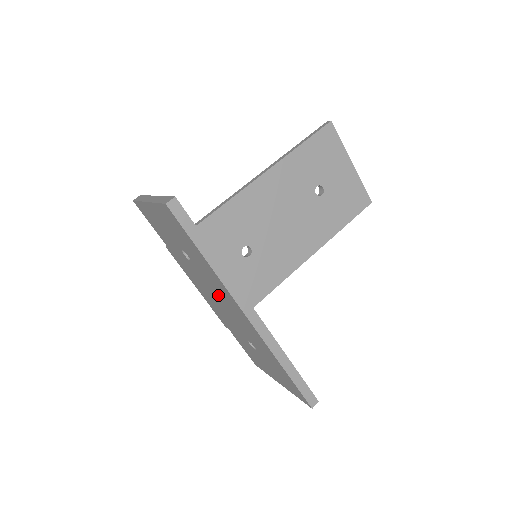
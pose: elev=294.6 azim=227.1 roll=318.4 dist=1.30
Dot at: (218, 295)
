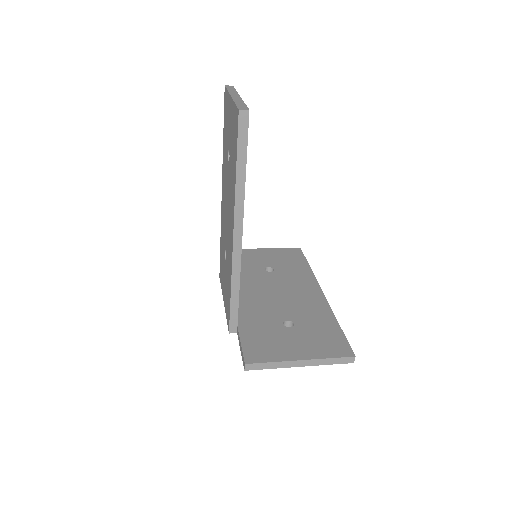
Dot at: occluded
